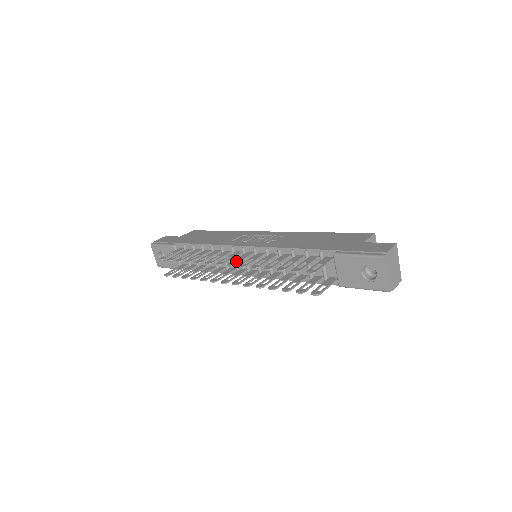
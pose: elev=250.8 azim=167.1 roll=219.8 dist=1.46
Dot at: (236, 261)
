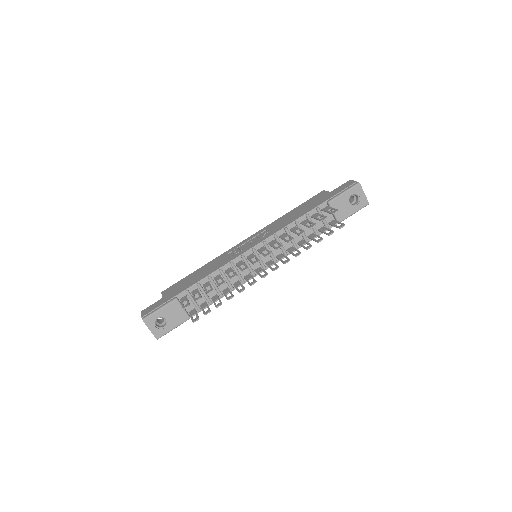
Dot at: (249, 265)
